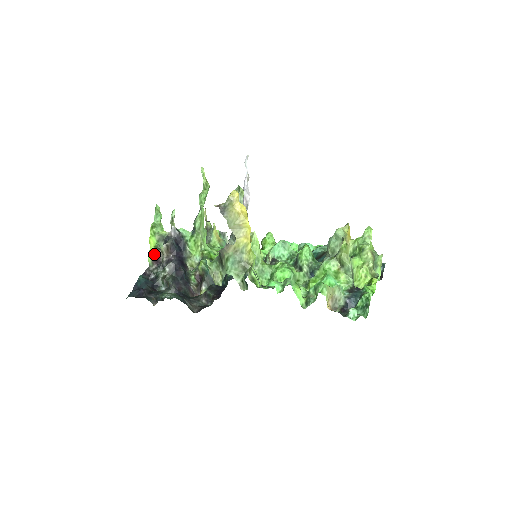
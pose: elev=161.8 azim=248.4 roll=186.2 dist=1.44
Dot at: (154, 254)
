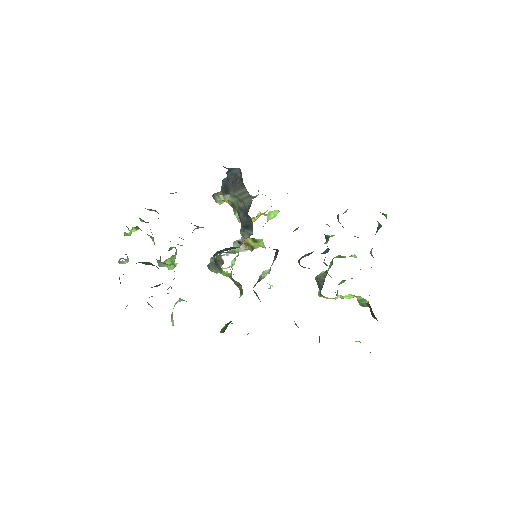
Dot at: occluded
